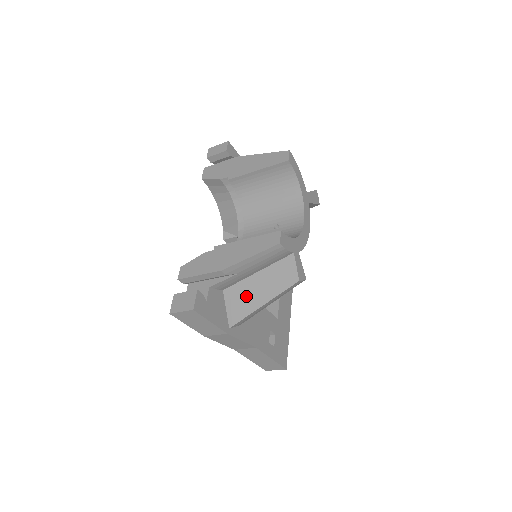
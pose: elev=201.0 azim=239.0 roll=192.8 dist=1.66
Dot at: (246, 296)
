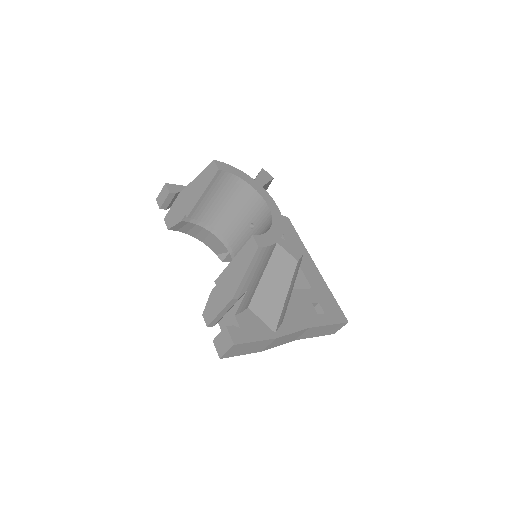
Dot at: (268, 300)
